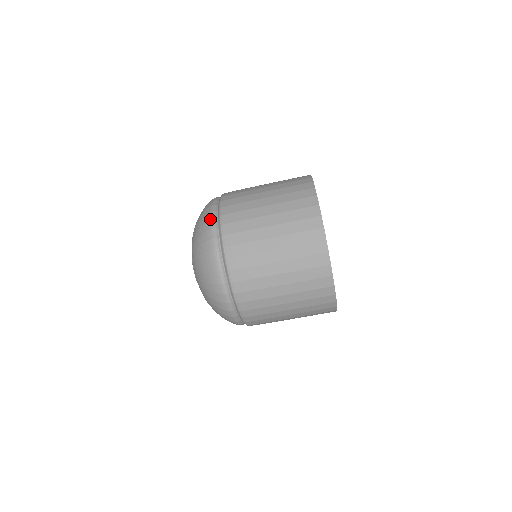
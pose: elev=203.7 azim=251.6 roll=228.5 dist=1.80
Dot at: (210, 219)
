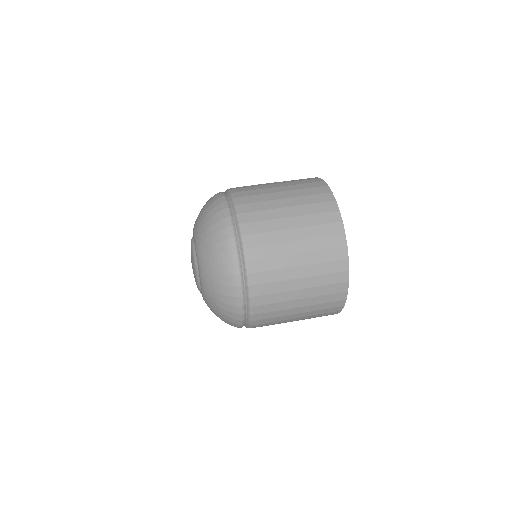
Dot at: (228, 227)
